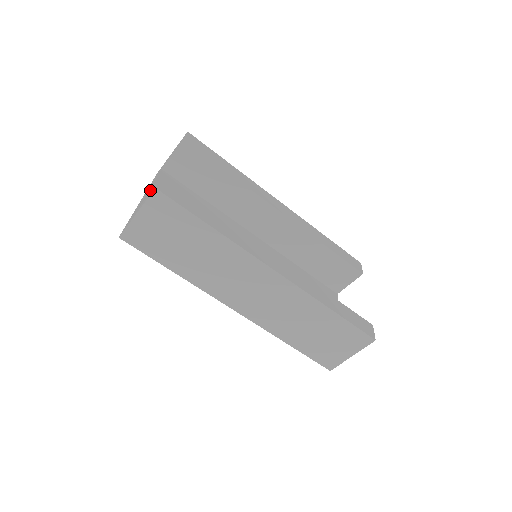
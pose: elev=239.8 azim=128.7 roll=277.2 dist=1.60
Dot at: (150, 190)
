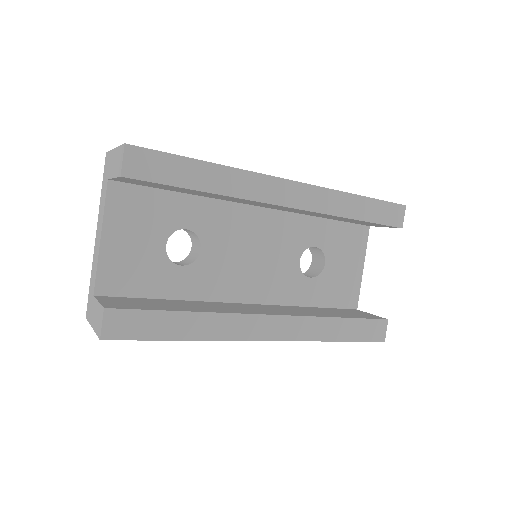
Dot at: (101, 243)
